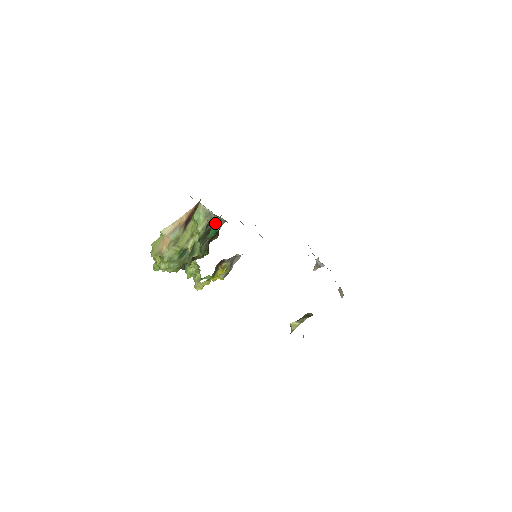
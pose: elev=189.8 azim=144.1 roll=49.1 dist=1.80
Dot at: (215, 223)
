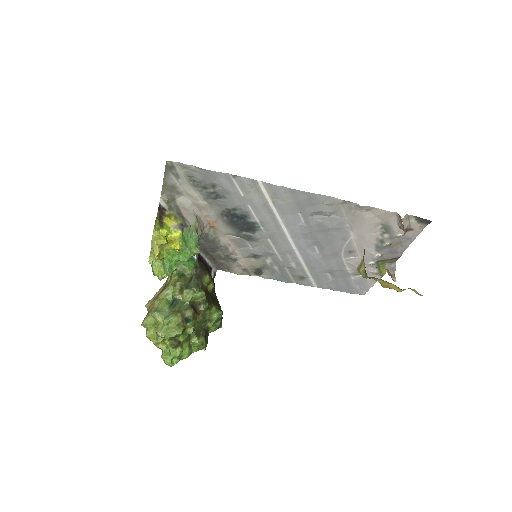
Dot at: occluded
